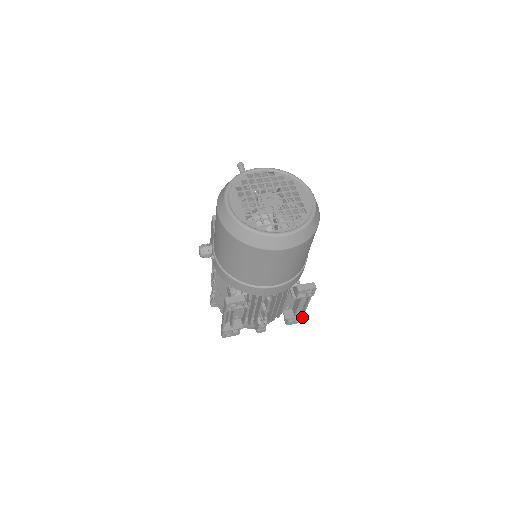
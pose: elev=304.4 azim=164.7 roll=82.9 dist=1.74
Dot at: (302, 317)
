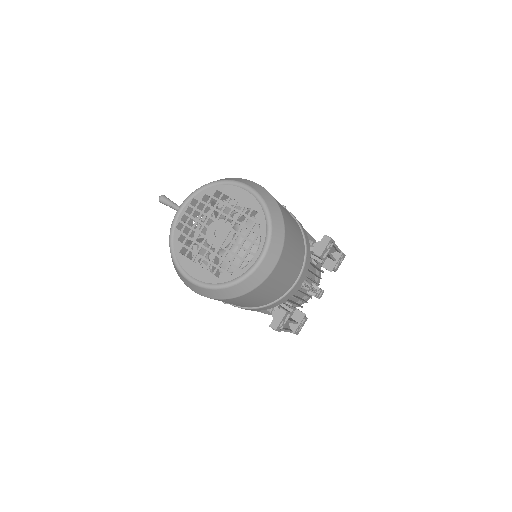
Dot at: (342, 255)
